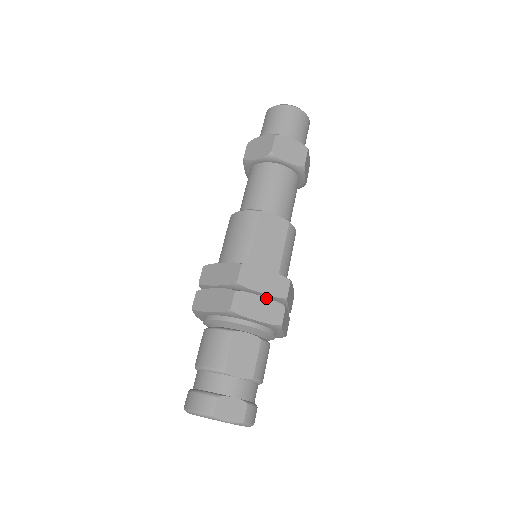
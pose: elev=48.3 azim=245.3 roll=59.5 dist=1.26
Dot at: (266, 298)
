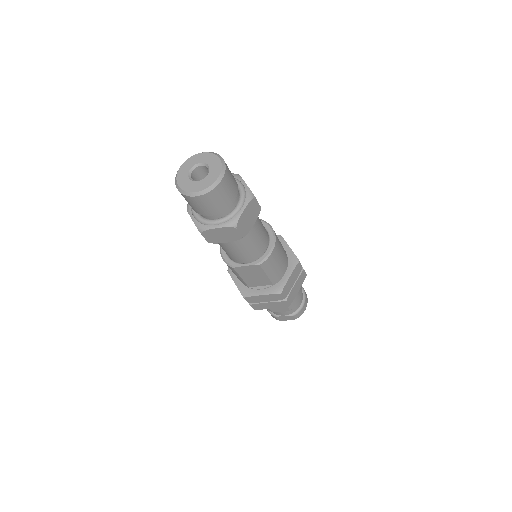
Dot at: (271, 302)
